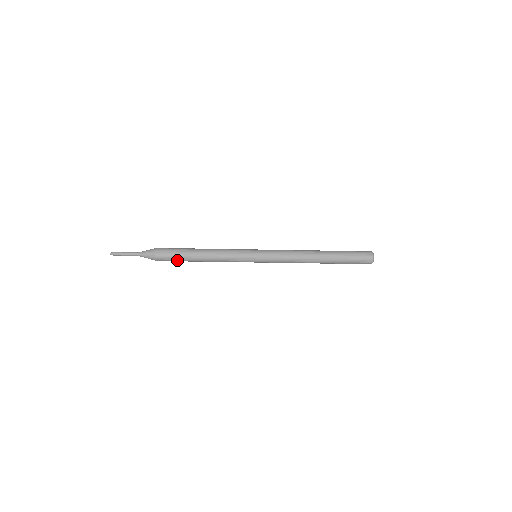
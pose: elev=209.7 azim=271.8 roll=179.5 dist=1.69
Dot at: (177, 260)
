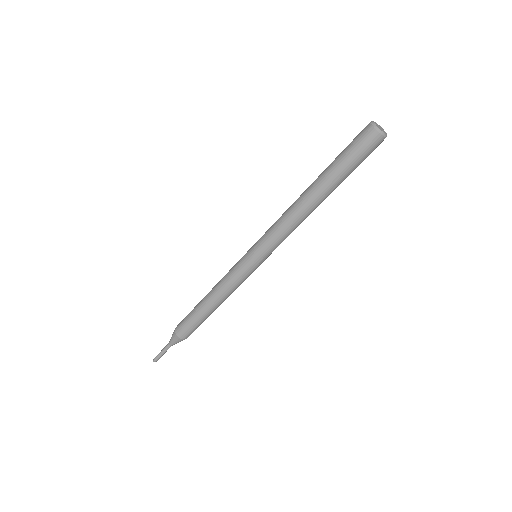
Dot at: (194, 323)
